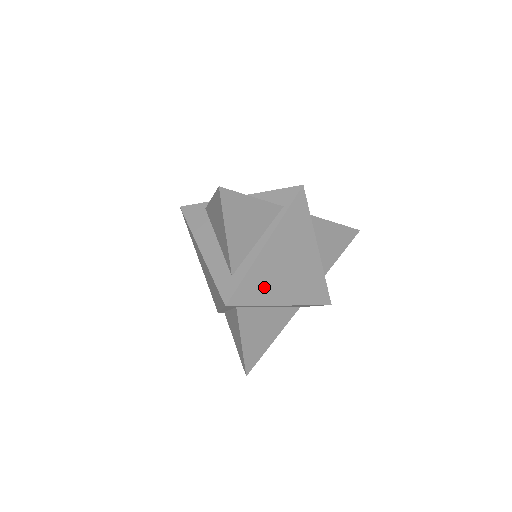
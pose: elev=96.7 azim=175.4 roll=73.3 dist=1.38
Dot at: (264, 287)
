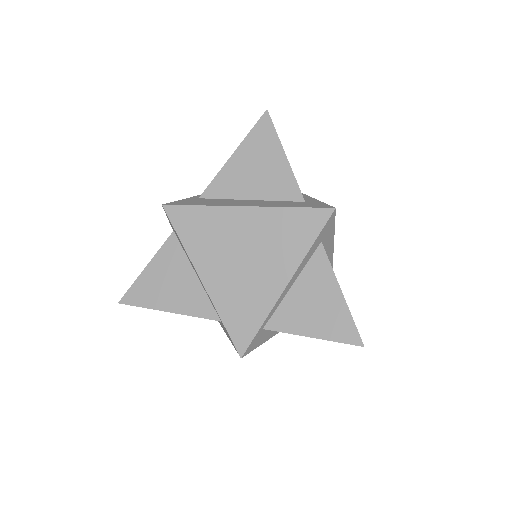
Dot at: occluded
